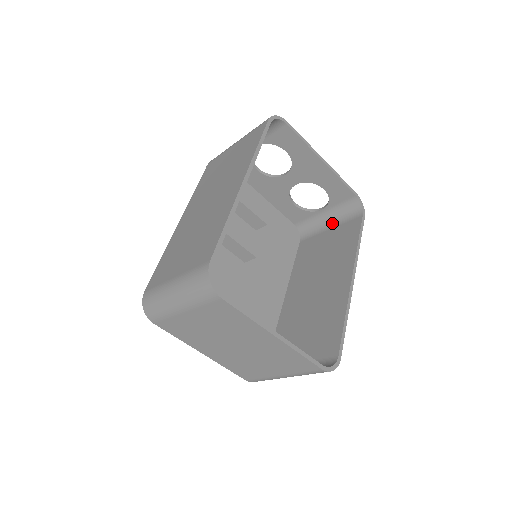
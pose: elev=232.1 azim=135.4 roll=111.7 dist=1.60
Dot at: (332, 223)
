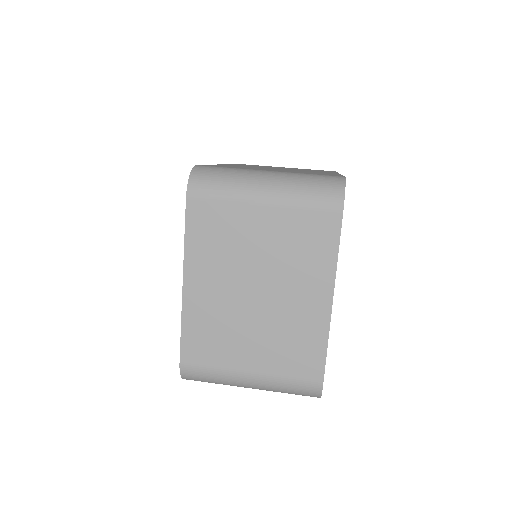
Dot at: occluded
